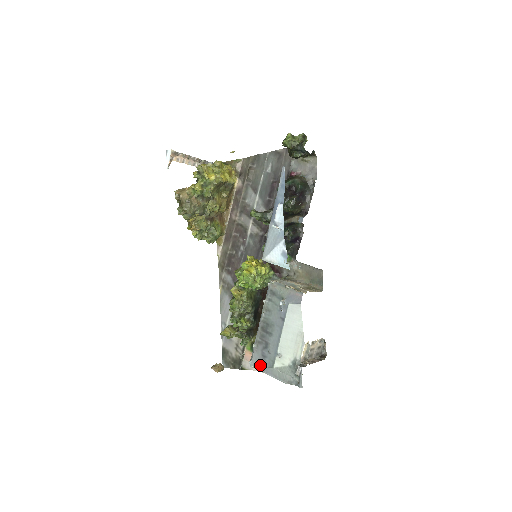
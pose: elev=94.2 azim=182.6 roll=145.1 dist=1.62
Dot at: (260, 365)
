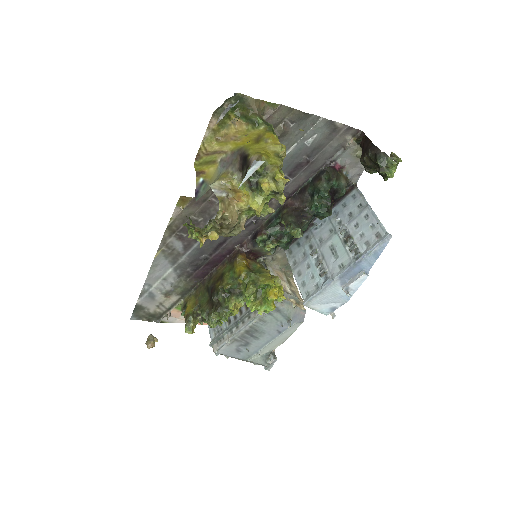
Dot at: (230, 355)
